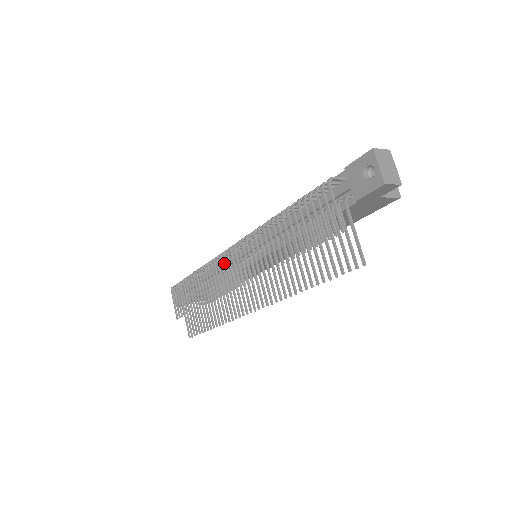
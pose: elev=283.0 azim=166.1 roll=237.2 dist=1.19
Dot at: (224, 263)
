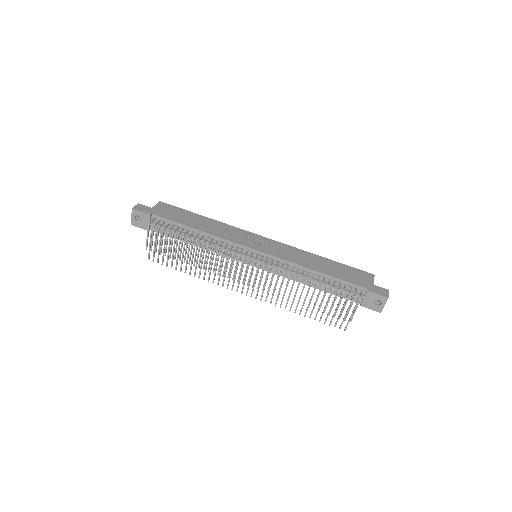
Dot at: (241, 265)
